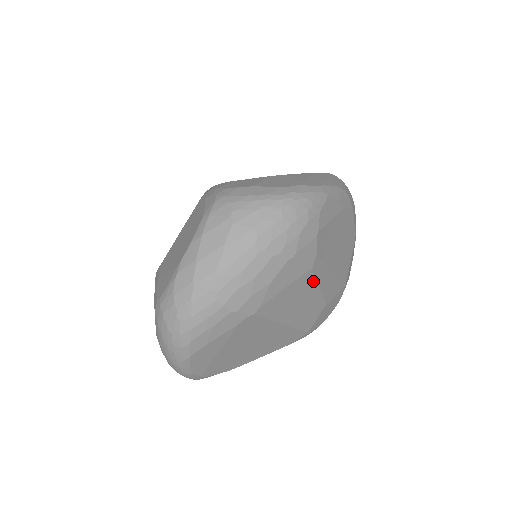
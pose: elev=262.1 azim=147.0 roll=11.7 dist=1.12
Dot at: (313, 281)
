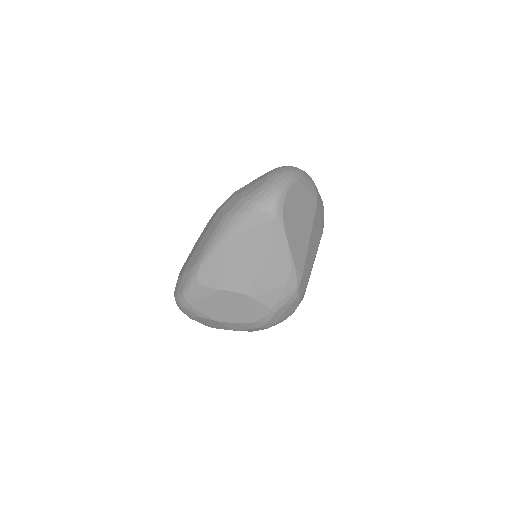
Dot at: (319, 242)
